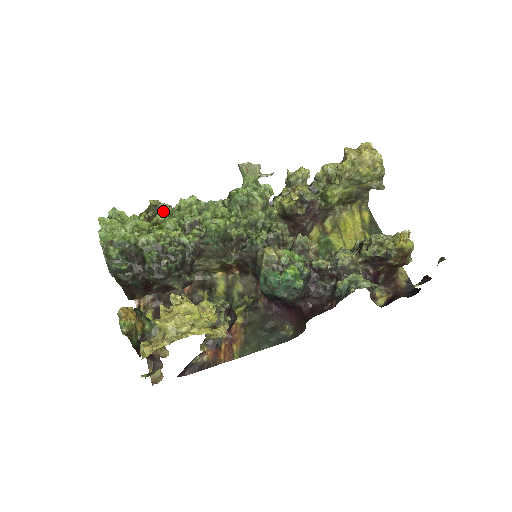
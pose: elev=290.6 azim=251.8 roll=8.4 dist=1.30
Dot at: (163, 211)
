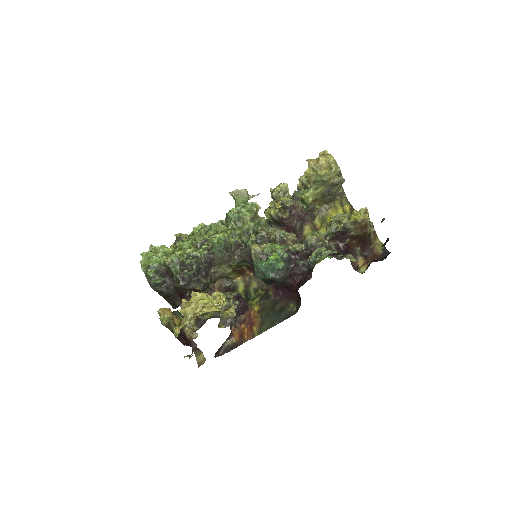
Dot at: (184, 240)
